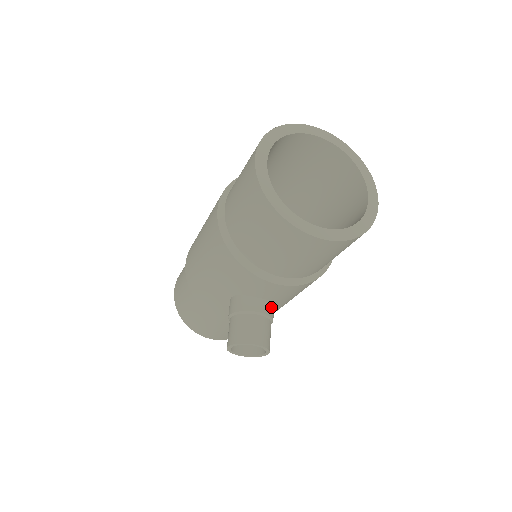
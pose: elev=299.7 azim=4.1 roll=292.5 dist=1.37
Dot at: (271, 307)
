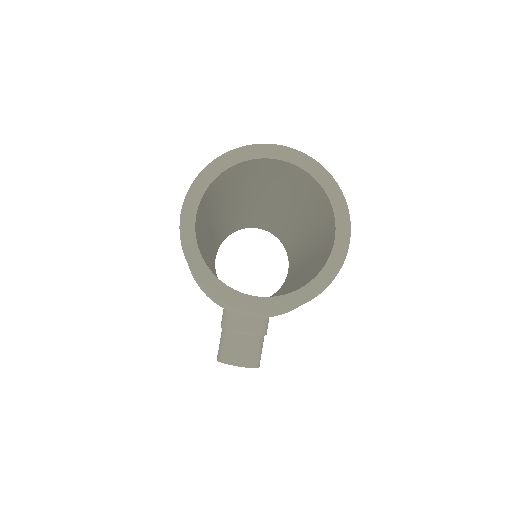
Dot at: (260, 323)
